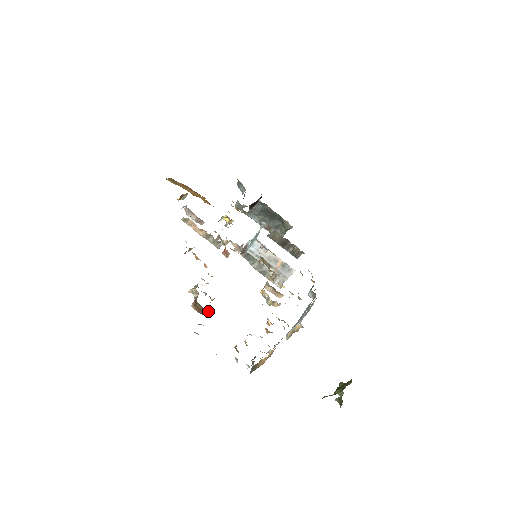
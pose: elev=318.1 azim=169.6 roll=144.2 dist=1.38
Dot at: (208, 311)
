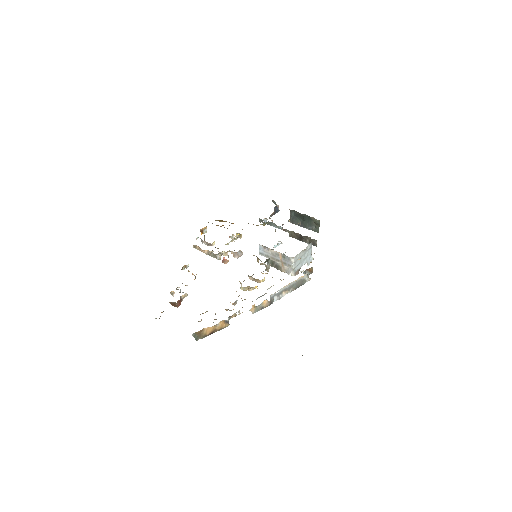
Dot at: (176, 304)
